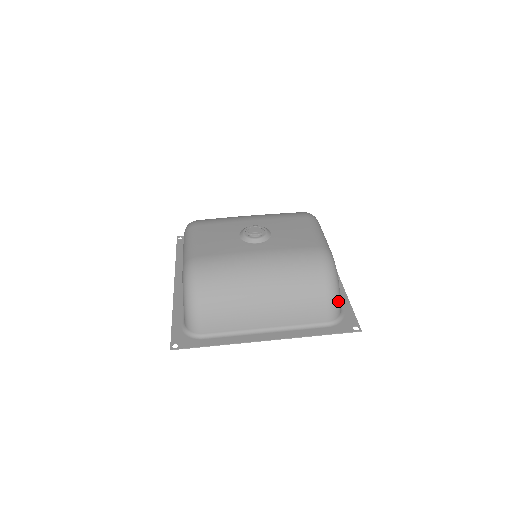
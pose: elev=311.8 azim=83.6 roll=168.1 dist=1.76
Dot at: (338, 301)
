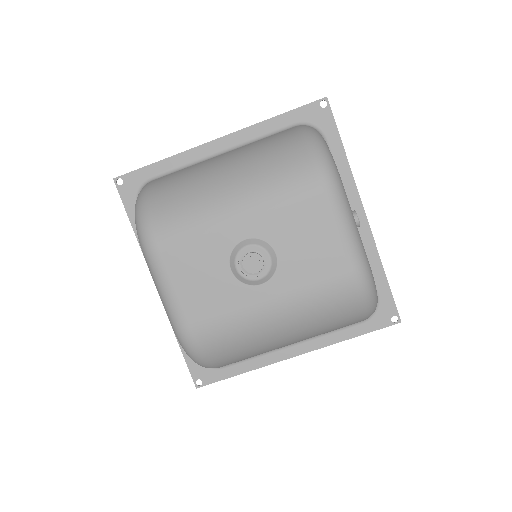
Dot at: (375, 309)
